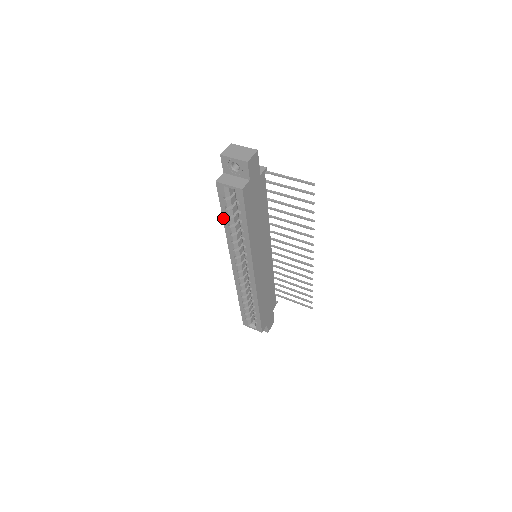
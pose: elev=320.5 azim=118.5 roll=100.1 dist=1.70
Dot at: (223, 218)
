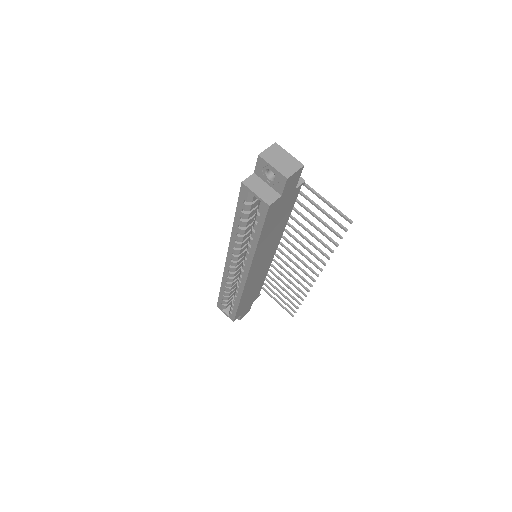
Dot at: (235, 217)
